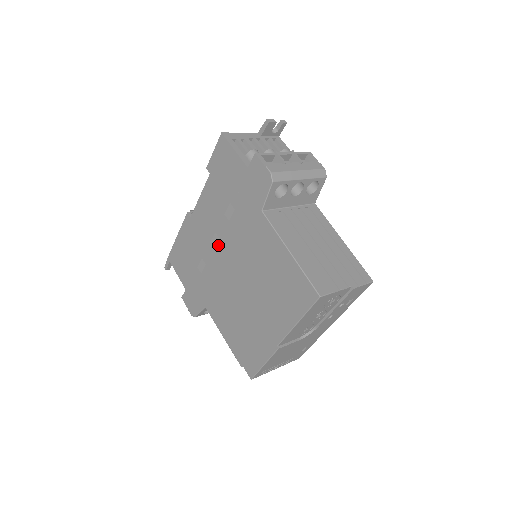
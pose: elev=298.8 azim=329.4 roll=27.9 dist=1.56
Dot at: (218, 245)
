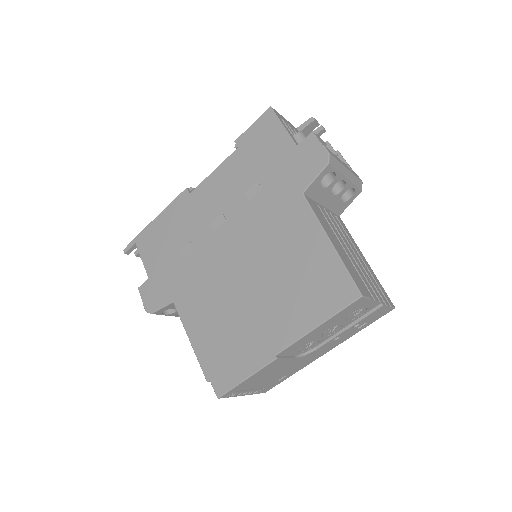
Dot at: (222, 228)
